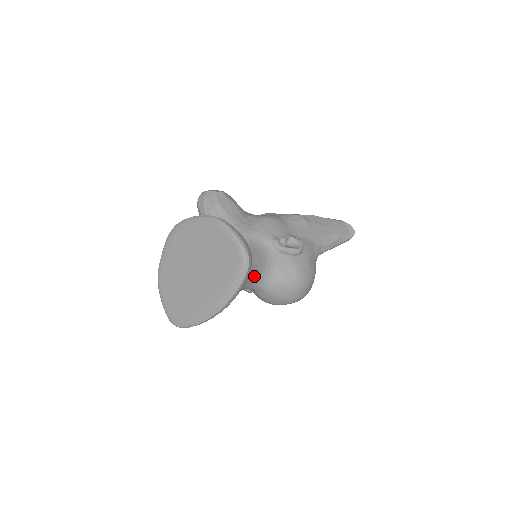
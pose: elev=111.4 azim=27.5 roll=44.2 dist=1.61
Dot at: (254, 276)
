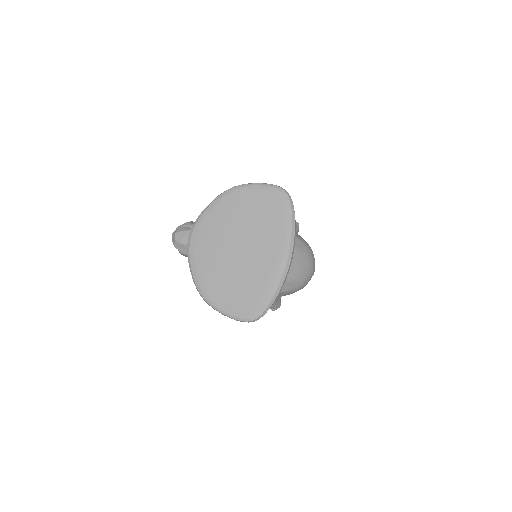
Dot at: occluded
